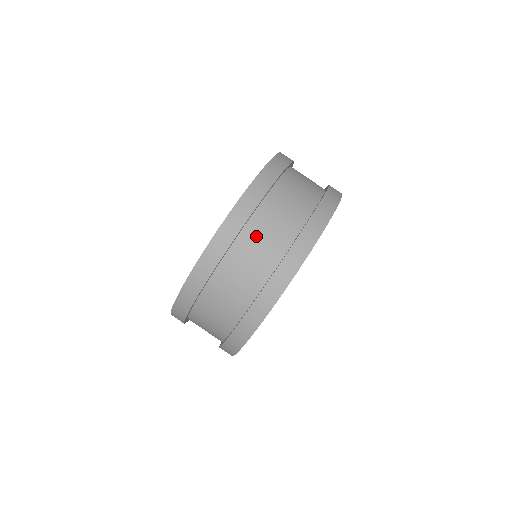
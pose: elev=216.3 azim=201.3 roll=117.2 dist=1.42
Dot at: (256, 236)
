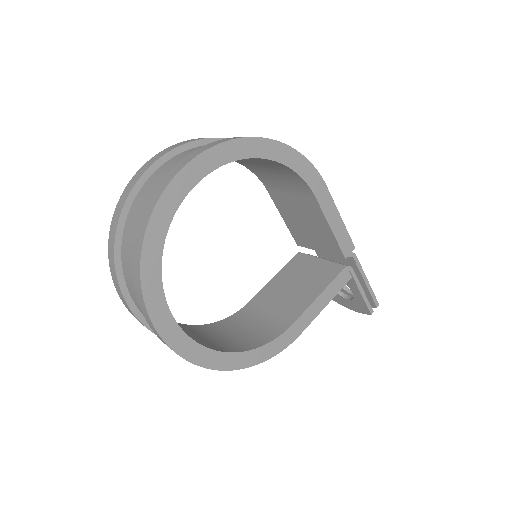
Dot at: (132, 220)
